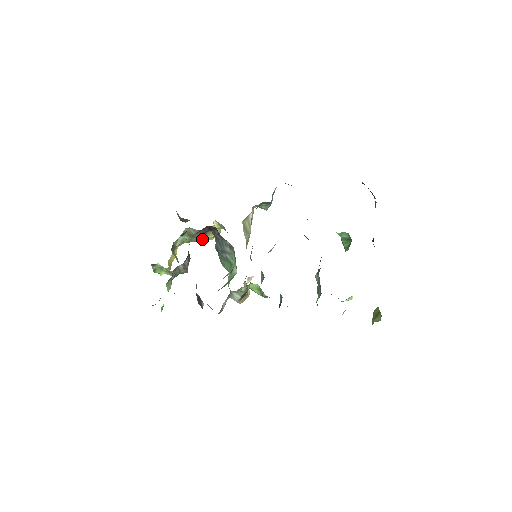
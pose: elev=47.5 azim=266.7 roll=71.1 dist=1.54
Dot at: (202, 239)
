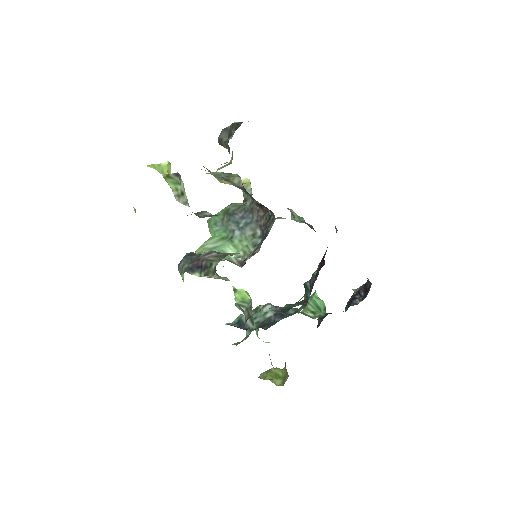
Dot at: occluded
